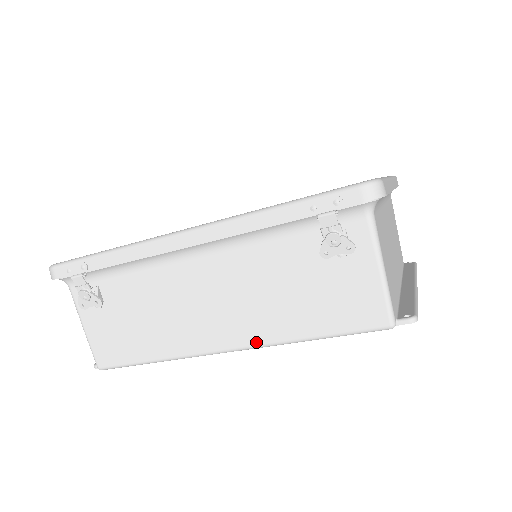
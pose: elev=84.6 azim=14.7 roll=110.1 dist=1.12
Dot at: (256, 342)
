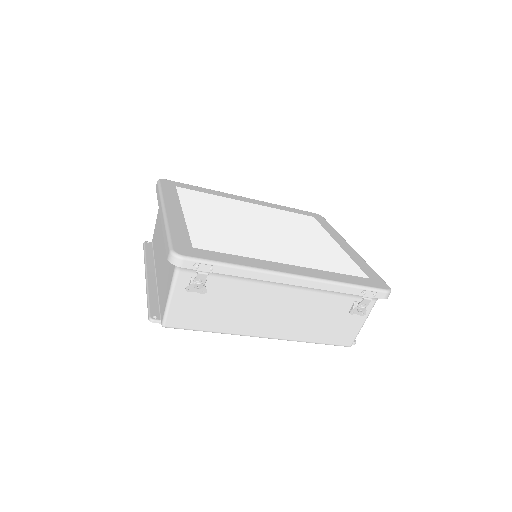
Dot at: (285, 338)
